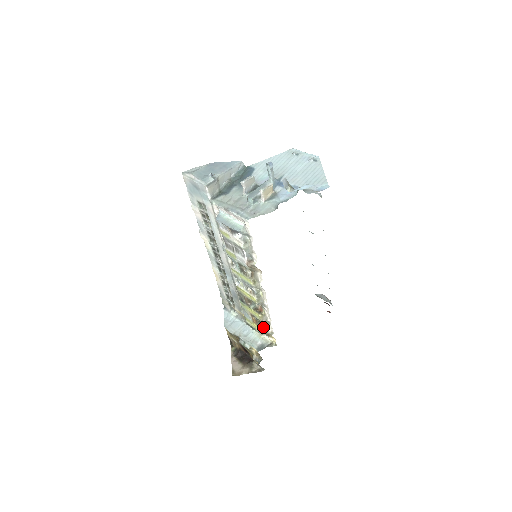
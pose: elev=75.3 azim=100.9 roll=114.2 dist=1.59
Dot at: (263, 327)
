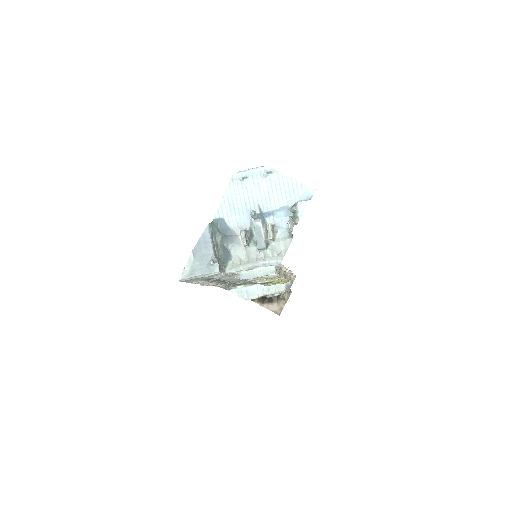
Dot at: occluded
